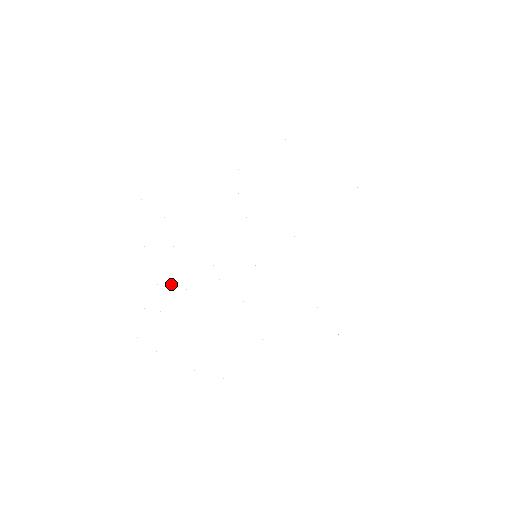
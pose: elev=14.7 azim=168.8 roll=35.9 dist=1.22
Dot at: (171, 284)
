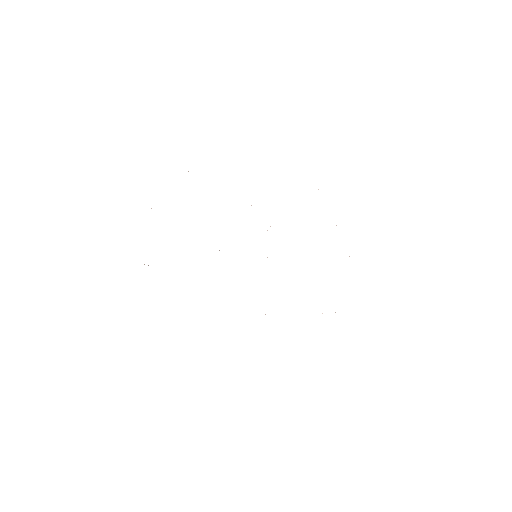
Dot at: occluded
